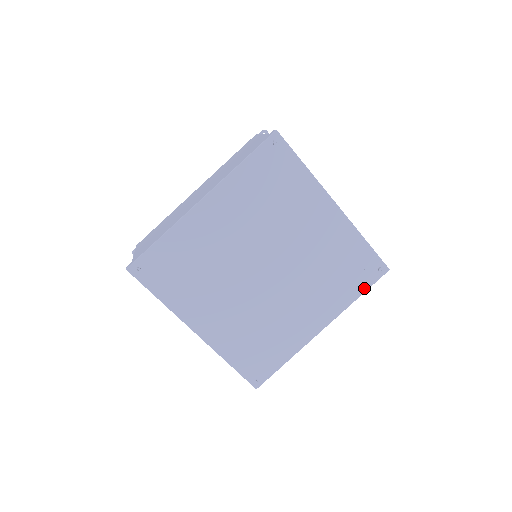
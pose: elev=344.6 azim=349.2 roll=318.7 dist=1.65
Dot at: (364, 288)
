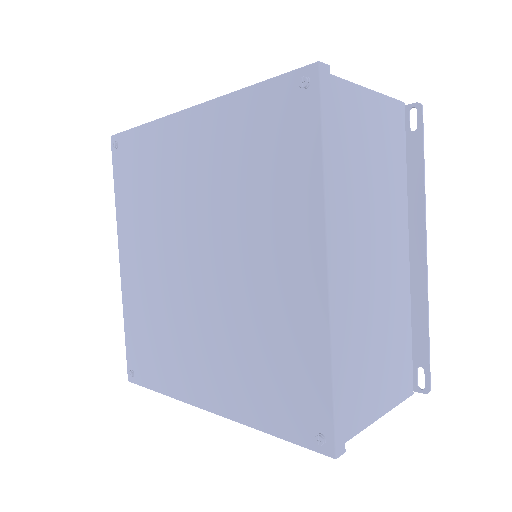
Dot at: (283, 432)
